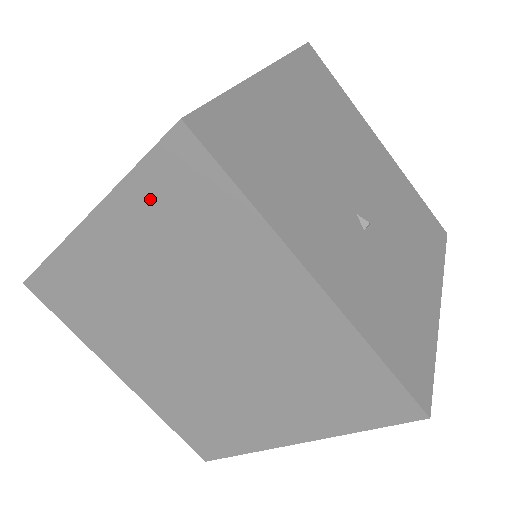
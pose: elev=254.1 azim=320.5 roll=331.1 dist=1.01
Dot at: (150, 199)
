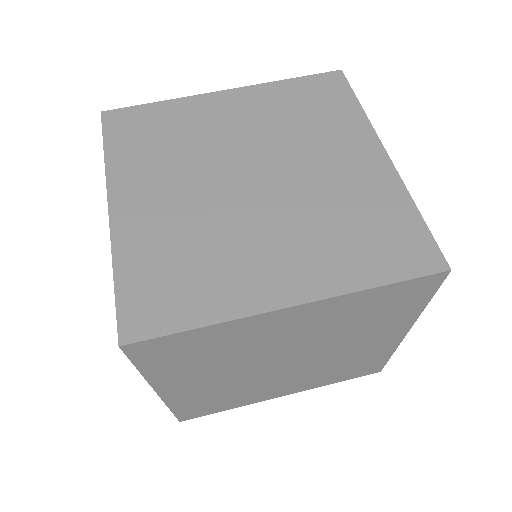
Dot at: (372, 300)
